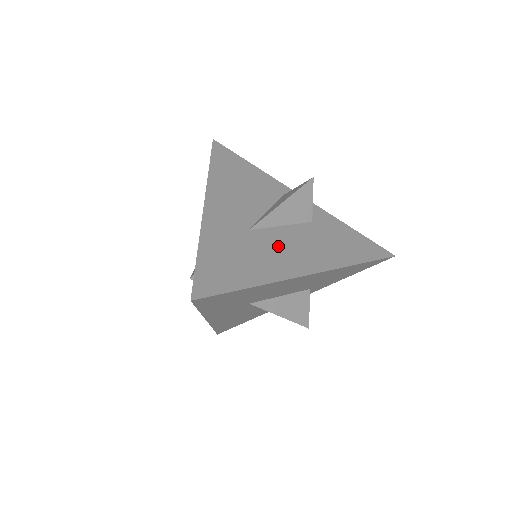
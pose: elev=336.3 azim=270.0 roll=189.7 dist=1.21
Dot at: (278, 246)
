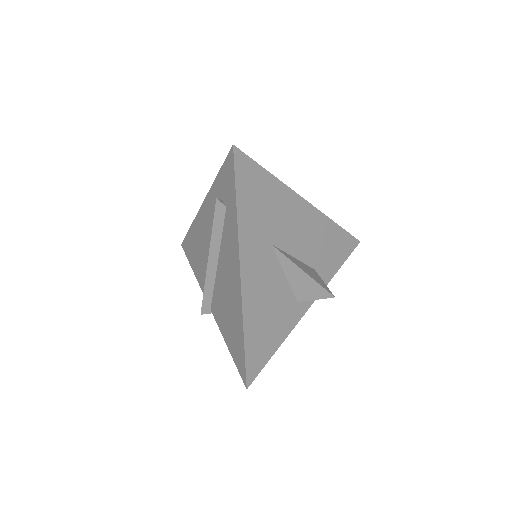
Dot at: occluded
